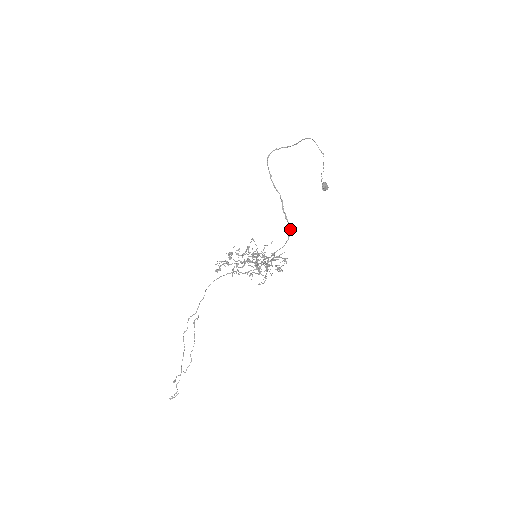
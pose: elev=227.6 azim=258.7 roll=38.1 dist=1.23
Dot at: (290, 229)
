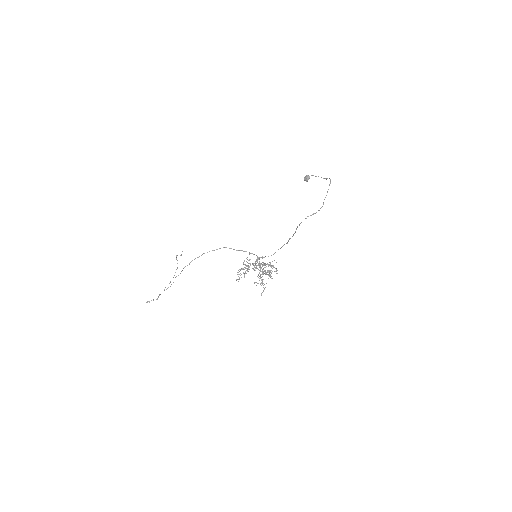
Dot at: occluded
